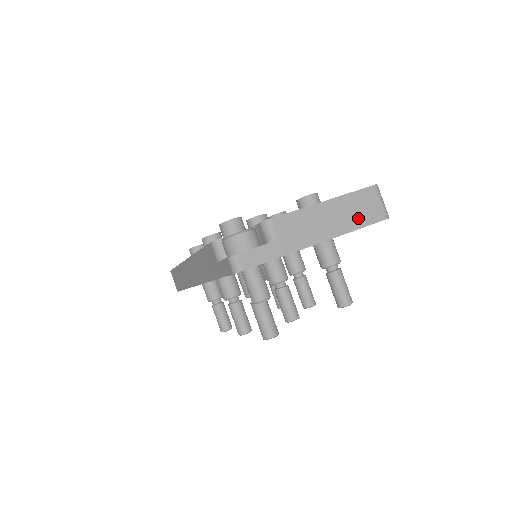
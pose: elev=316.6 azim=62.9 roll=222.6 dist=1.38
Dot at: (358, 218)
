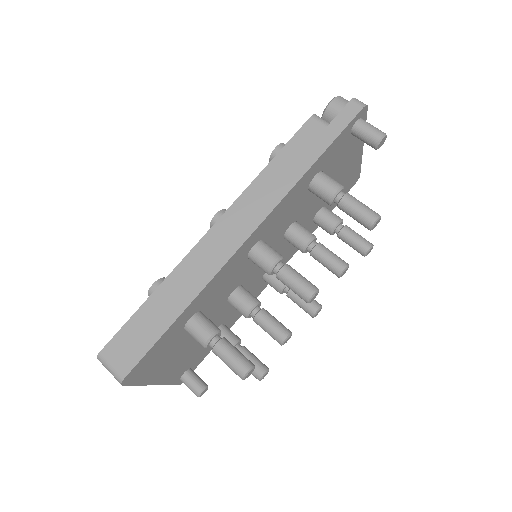
Dot at: occluded
